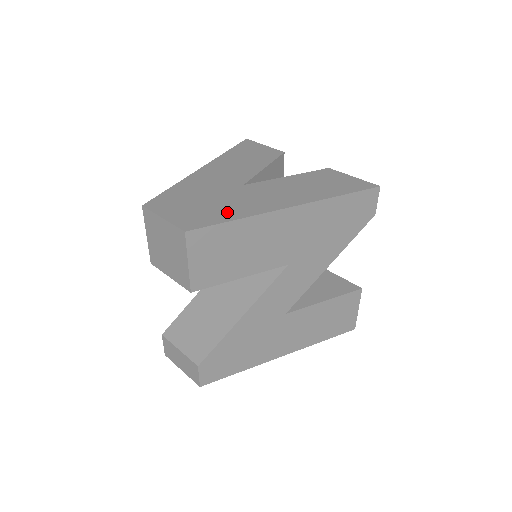
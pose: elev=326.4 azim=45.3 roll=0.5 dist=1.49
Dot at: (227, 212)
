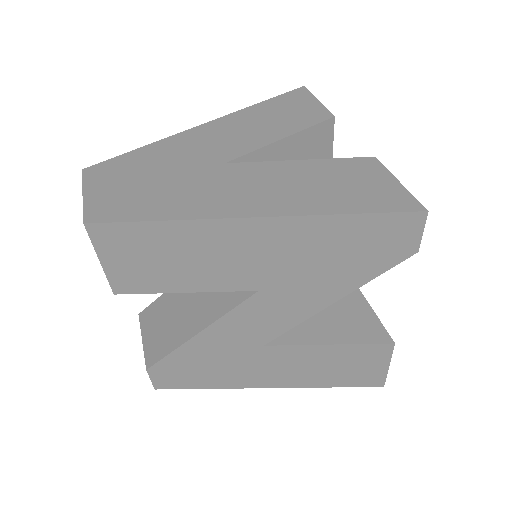
Dot at: (160, 204)
